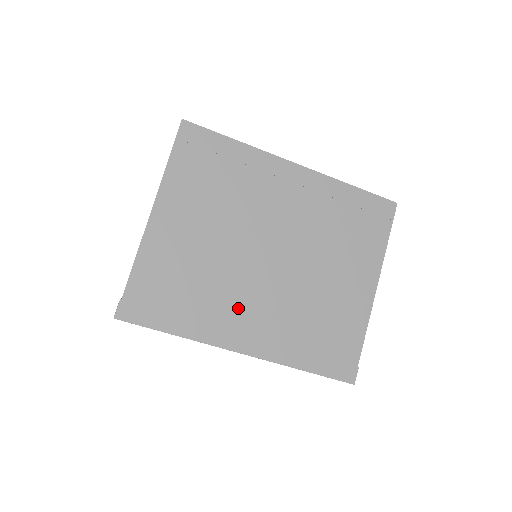
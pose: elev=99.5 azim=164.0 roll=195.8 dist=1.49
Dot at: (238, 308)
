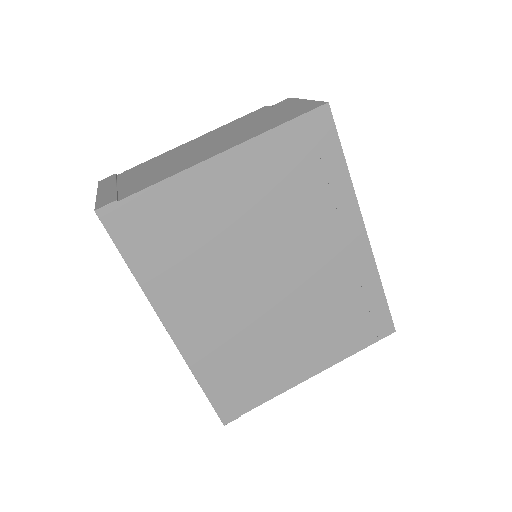
Dot at: (203, 298)
